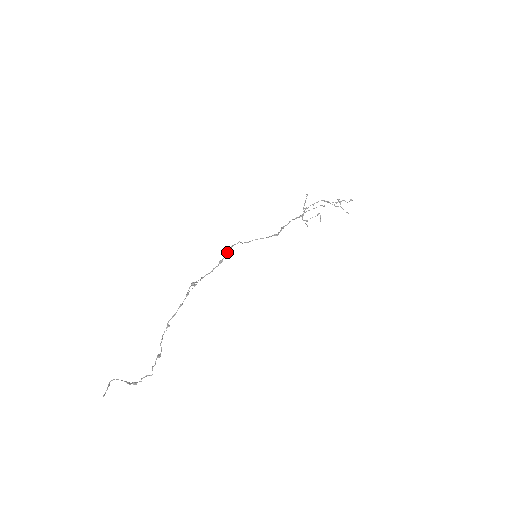
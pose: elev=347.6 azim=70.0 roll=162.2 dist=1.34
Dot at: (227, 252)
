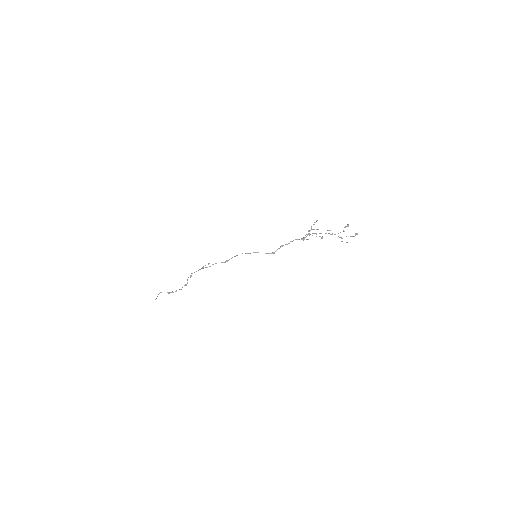
Dot at: (232, 257)
